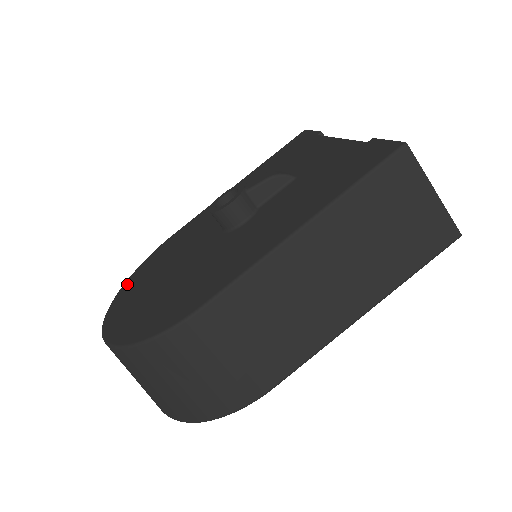
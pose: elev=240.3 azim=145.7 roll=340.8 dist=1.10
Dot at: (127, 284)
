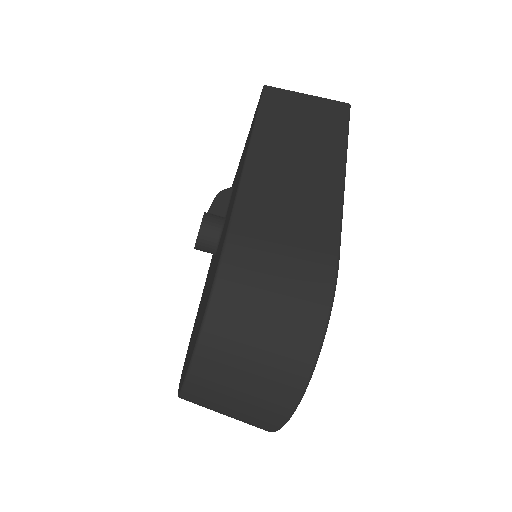
Dot at: (181, 376)
